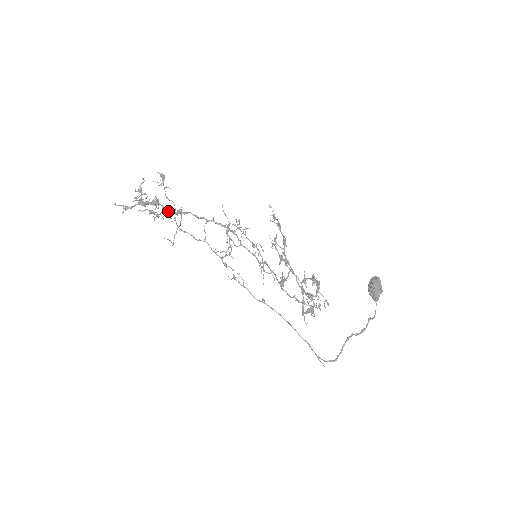
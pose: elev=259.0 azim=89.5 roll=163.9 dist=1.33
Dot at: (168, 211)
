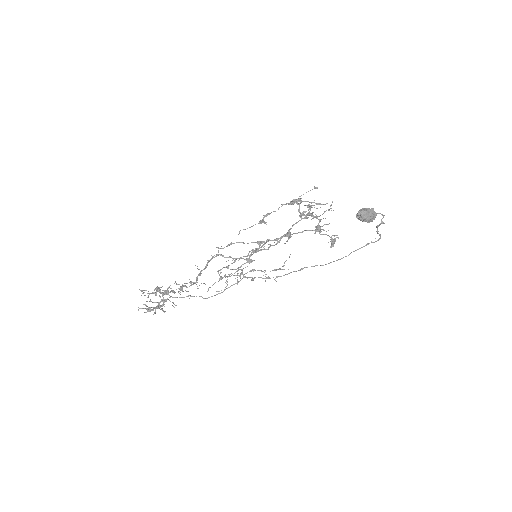
Dot at: occluded
